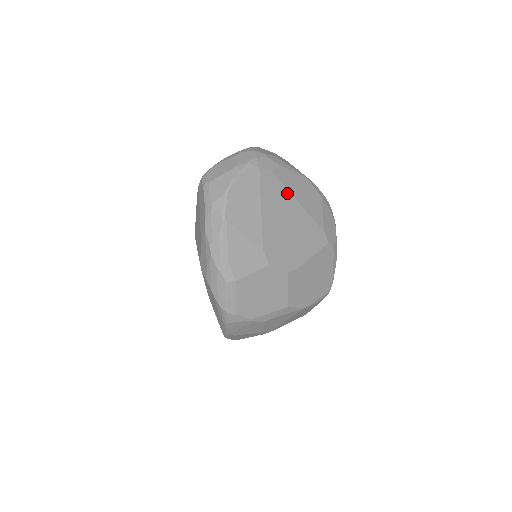
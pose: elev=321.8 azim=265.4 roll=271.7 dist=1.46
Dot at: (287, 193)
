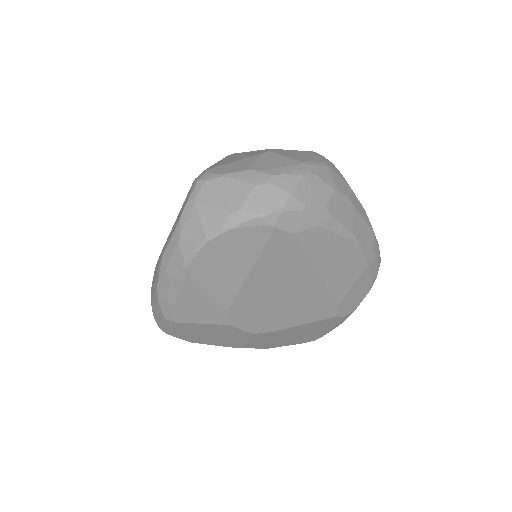
Dot at: (306, 261)
